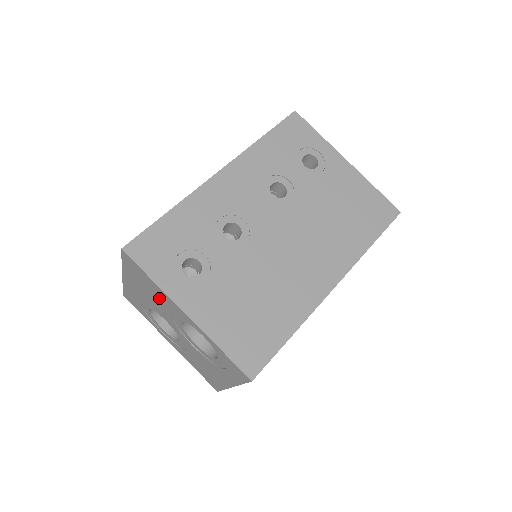
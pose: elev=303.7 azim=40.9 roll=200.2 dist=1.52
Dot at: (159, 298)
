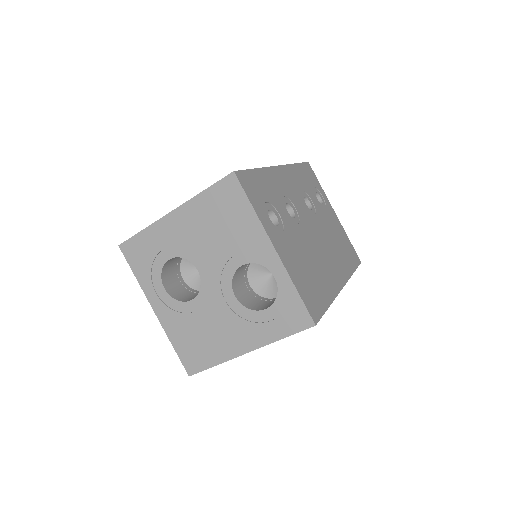
Dot at: (234, 234)
